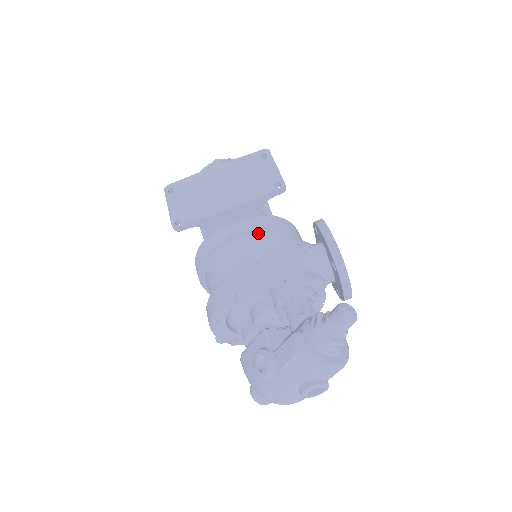
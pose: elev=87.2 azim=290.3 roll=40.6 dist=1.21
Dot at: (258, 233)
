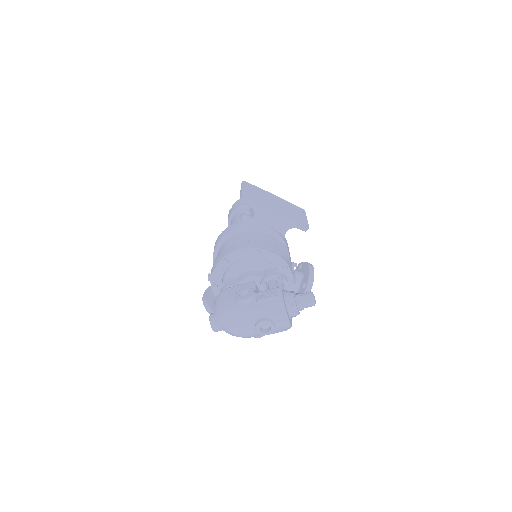
Dot at: (278, 239)
